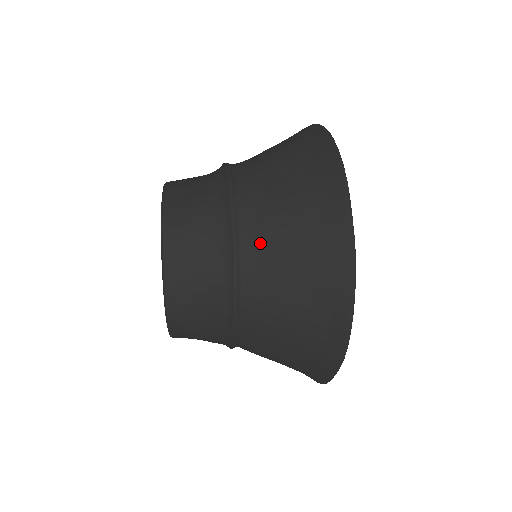
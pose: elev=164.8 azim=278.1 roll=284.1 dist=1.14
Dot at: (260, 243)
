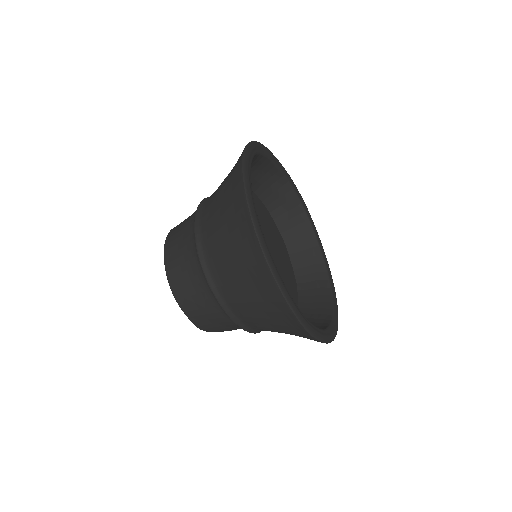
Dot at: (208, 211)
